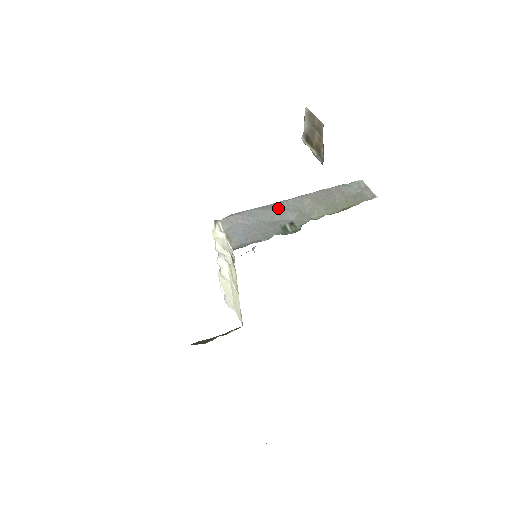
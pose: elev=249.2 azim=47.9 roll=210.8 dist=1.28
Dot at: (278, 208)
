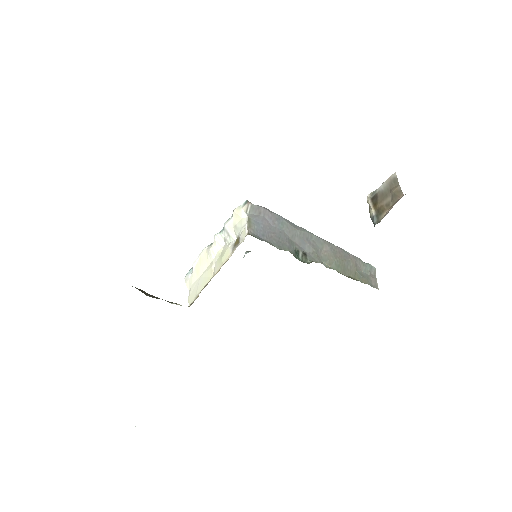
Dot at: (302, 233)
